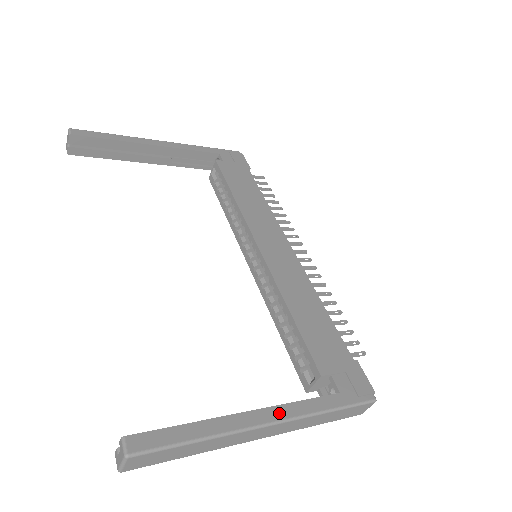
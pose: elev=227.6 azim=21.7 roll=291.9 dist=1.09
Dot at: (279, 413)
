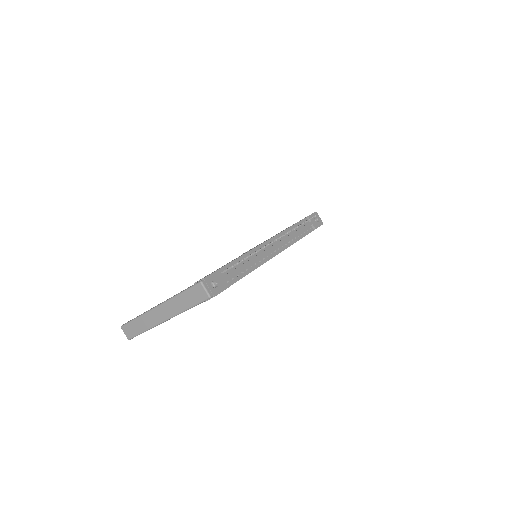
Dot at: occluded
